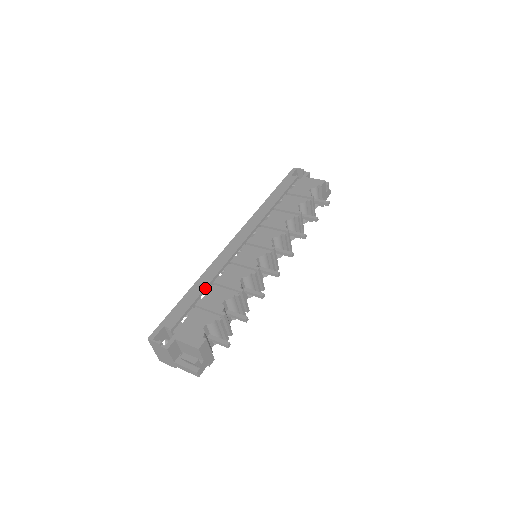
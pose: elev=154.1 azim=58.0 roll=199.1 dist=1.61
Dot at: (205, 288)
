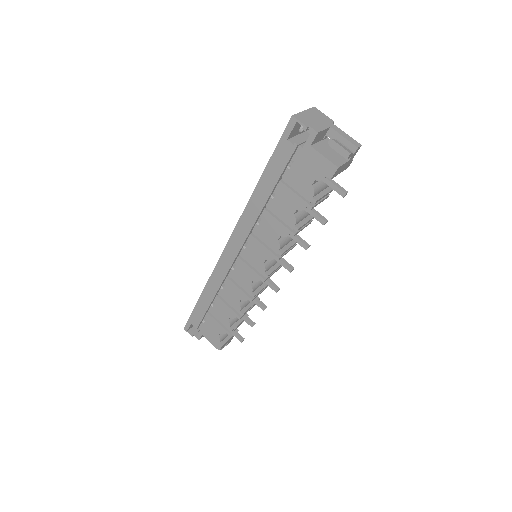
Dot at: (211, 302)
